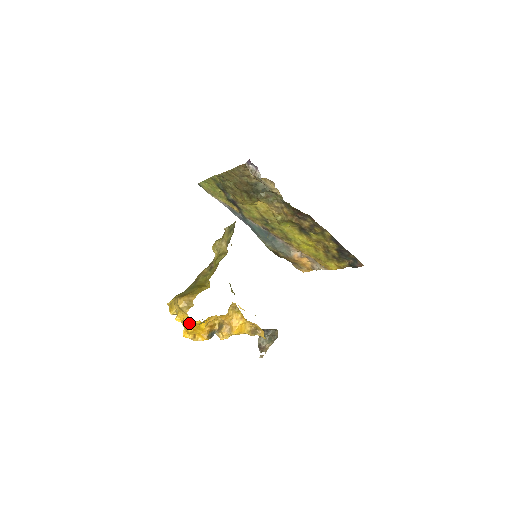
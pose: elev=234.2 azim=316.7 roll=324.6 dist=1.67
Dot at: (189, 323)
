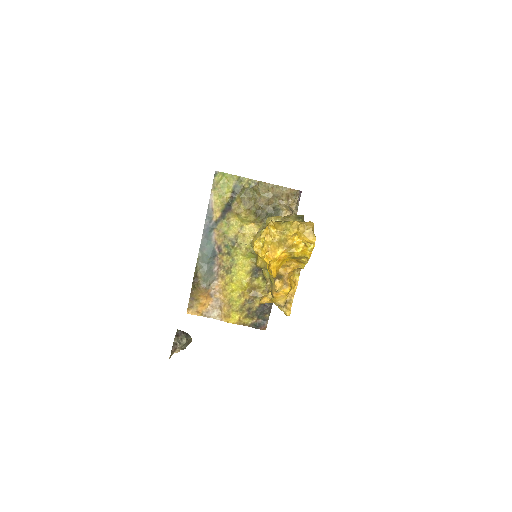
Dot at: occluded
